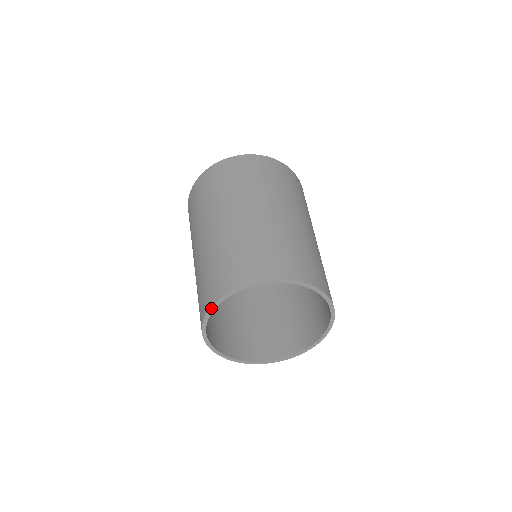
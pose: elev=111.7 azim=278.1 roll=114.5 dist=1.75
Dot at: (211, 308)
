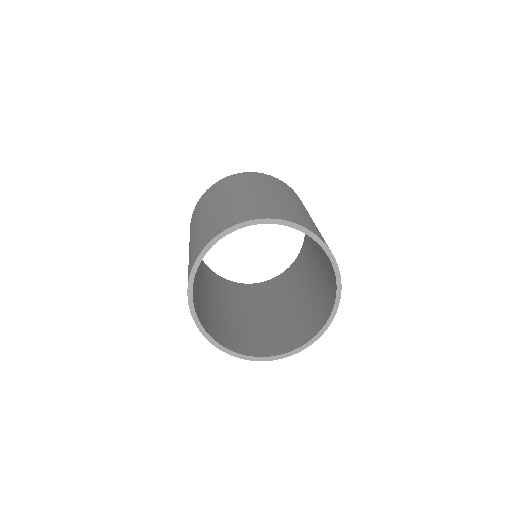
Dot at: (194, 265)
